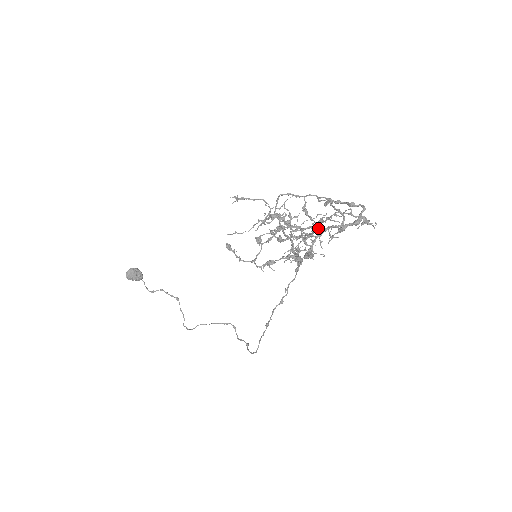
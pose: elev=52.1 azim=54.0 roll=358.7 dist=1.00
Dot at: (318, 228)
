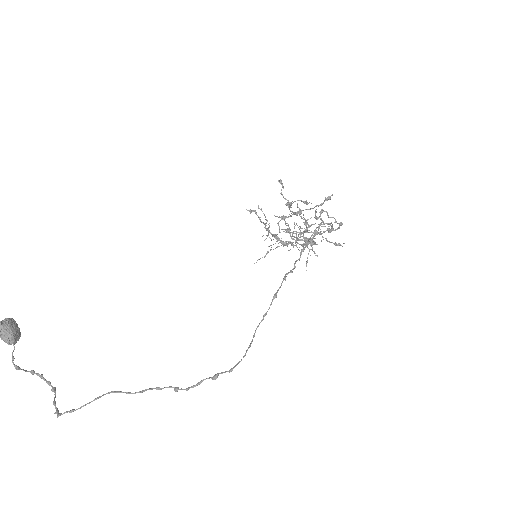
Dot at: occluded
